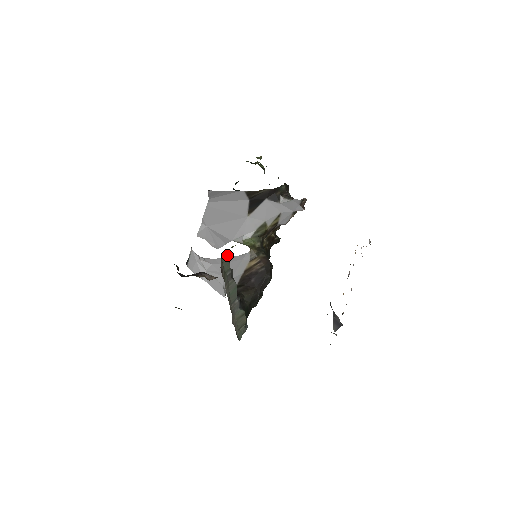
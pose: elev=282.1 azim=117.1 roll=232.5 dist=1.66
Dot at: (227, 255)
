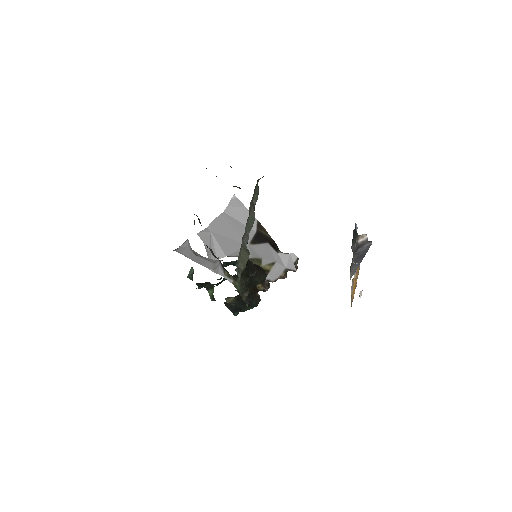
Dot at: occluded
